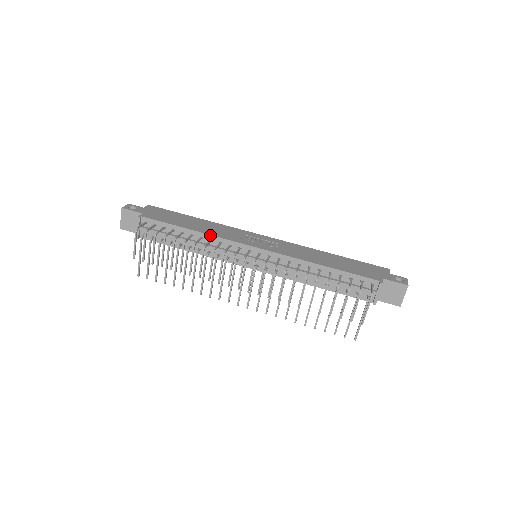
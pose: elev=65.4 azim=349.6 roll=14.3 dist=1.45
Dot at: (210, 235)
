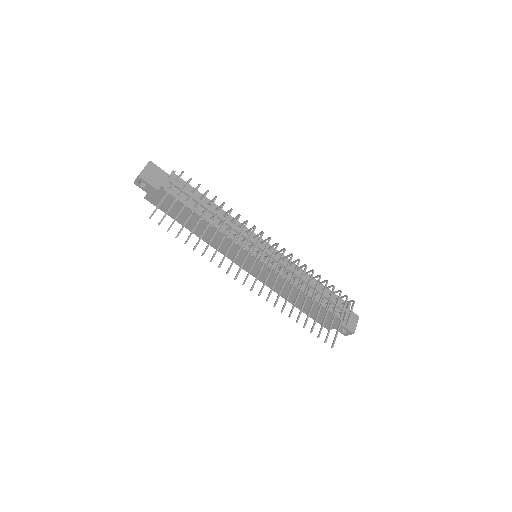
Dot at: (232, 217)
